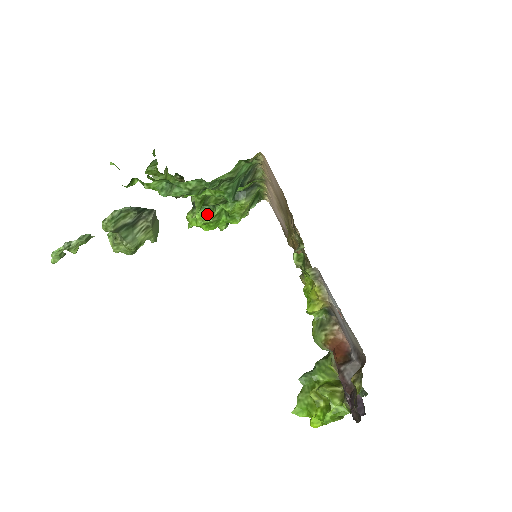
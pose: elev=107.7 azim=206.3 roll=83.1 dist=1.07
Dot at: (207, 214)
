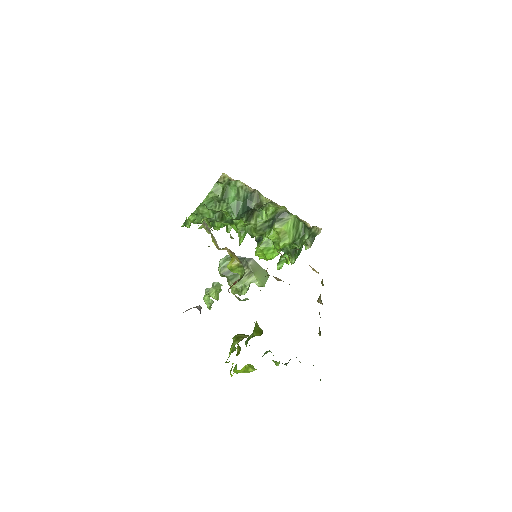
Dot at: occluded
